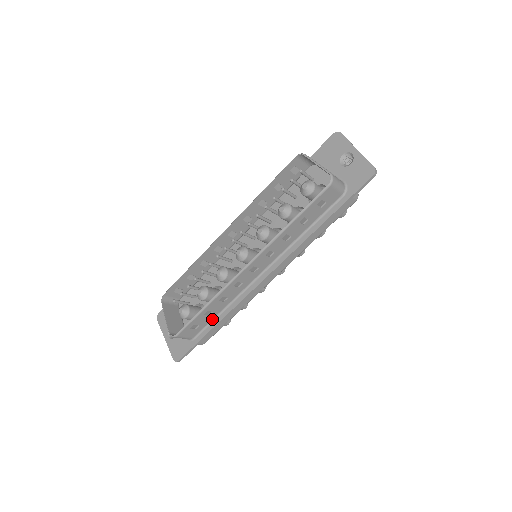
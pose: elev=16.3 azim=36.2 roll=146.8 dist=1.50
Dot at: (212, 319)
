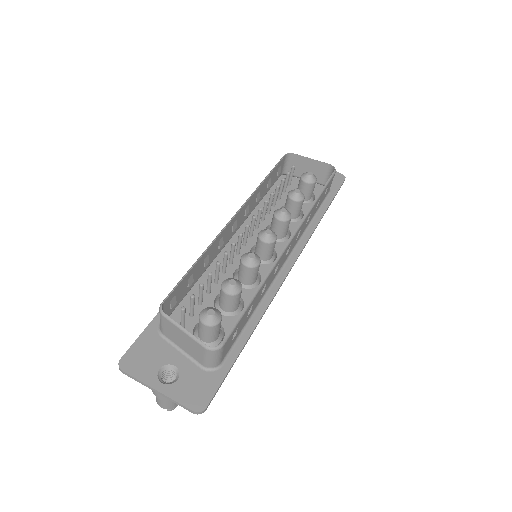
Dot at: (243, 327)
